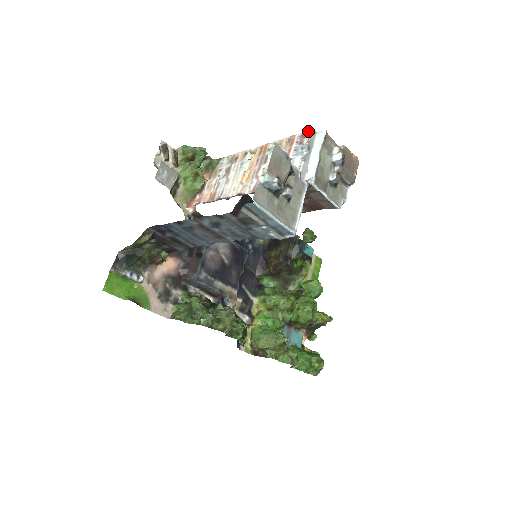
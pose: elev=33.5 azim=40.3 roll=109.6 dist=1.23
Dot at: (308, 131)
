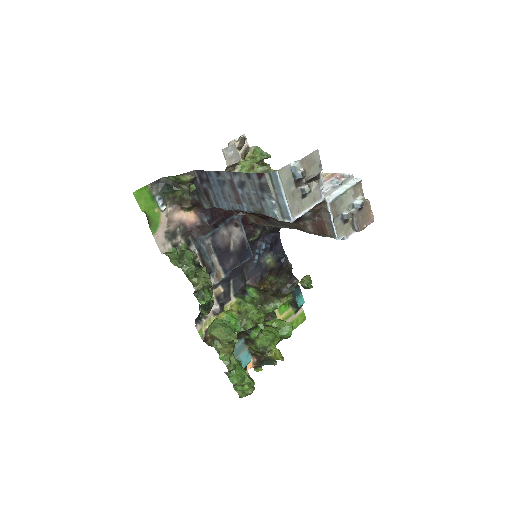
Dot at: (349, 174)
